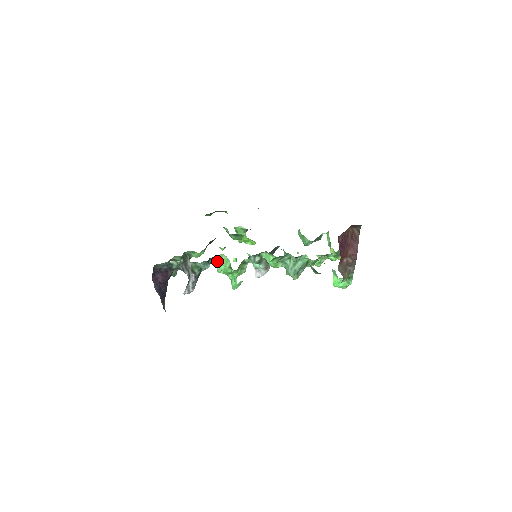
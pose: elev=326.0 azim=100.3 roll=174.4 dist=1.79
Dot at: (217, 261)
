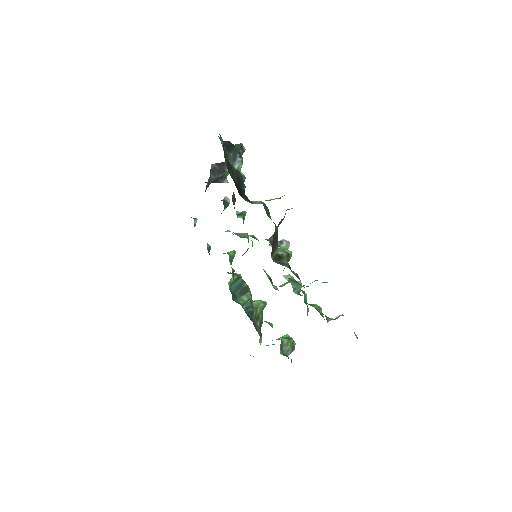
Dot at: occluded
